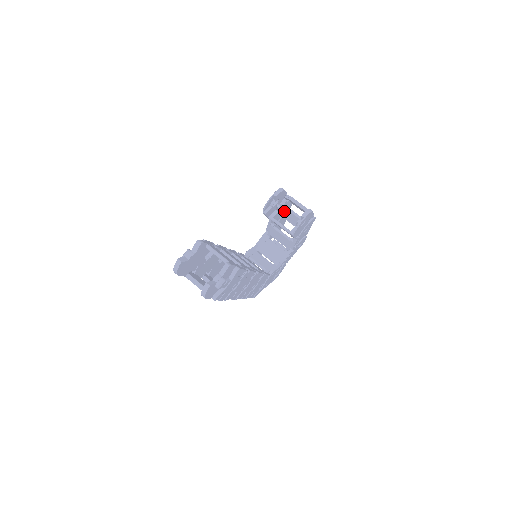
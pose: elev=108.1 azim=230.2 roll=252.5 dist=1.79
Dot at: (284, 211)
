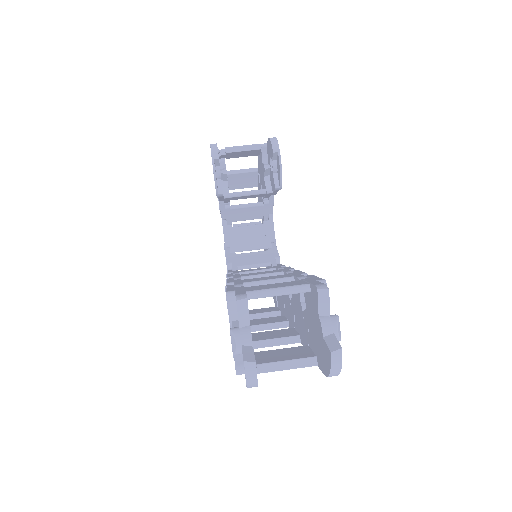
Dot at: occluded
